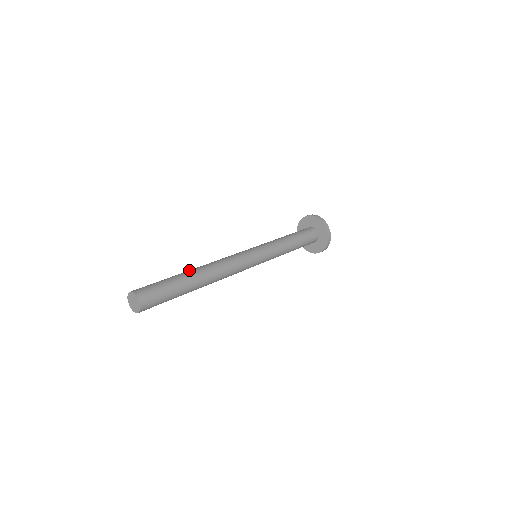
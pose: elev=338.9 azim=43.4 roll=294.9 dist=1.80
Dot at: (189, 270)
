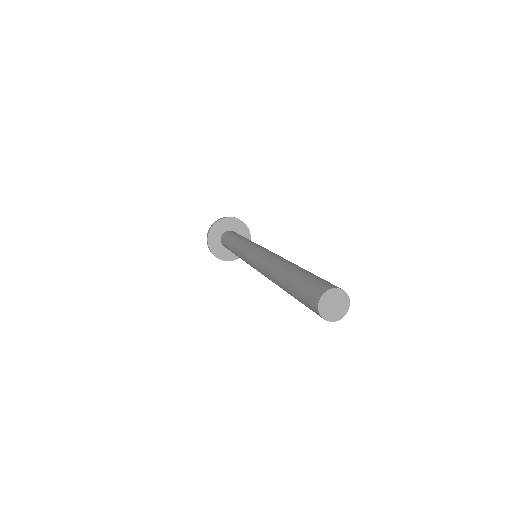
Dot at: (284, 268)
